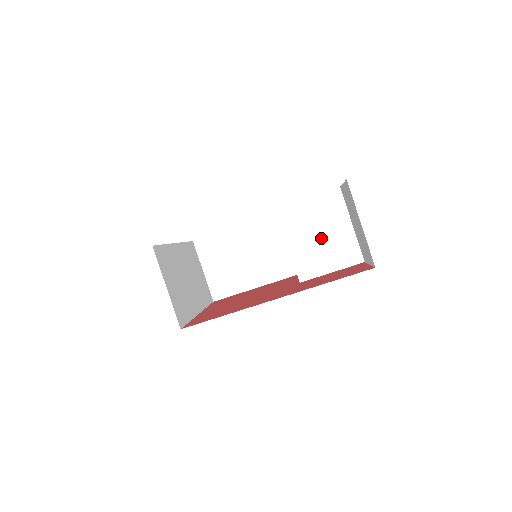
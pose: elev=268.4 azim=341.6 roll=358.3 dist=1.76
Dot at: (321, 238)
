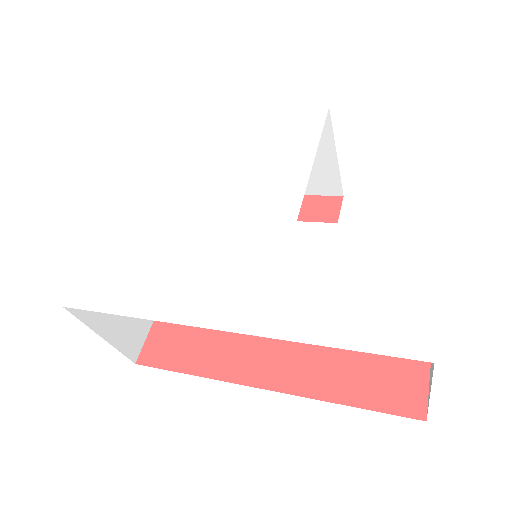
Dot at: occluded
